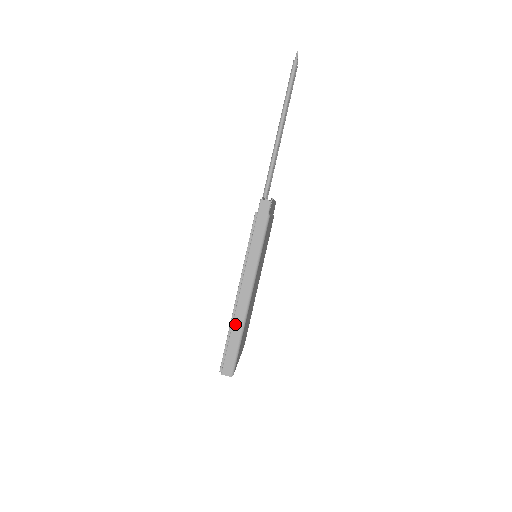
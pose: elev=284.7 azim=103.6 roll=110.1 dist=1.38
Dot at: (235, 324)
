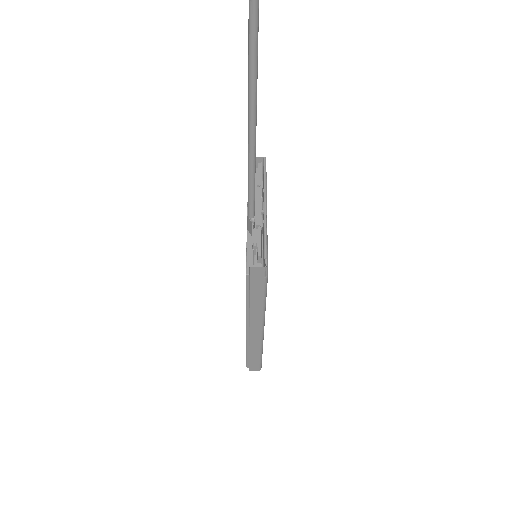
Dot at: (252, 348)
